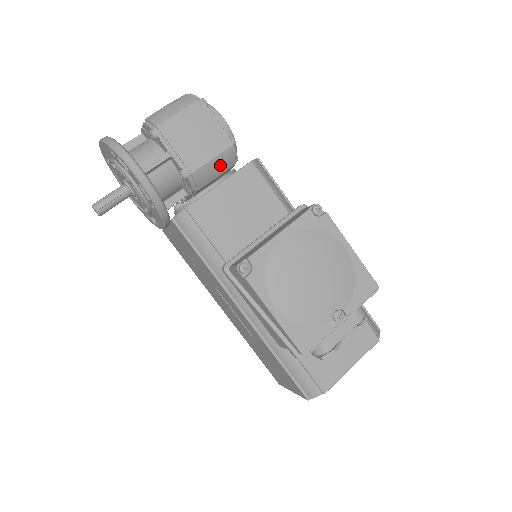
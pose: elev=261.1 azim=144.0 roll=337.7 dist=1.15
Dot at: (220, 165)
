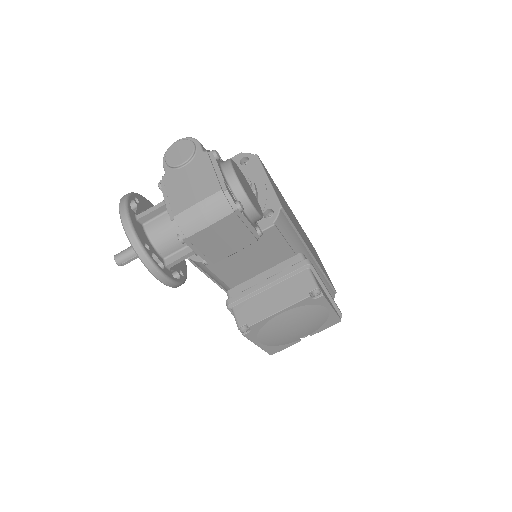
Dot at: occluded
